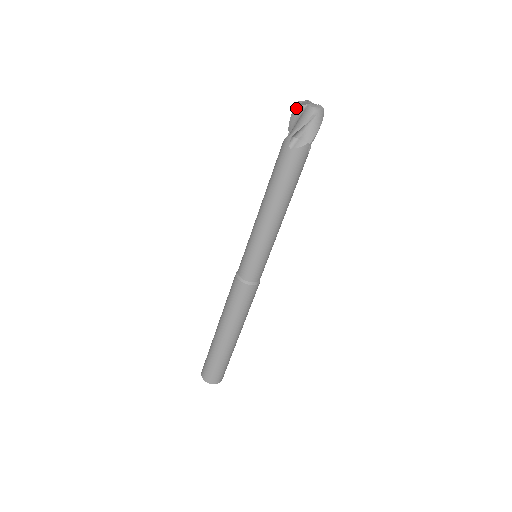
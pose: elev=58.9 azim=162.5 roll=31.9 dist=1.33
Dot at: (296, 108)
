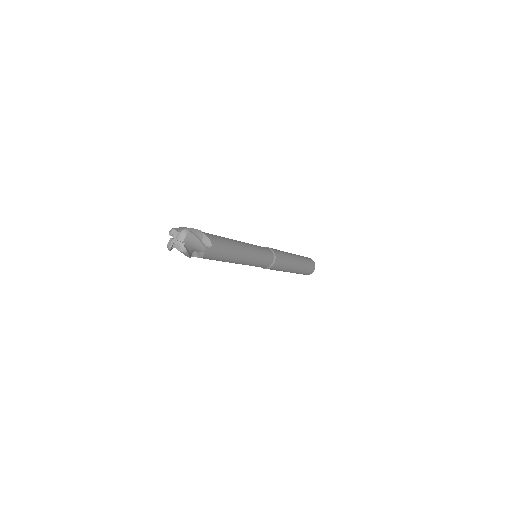
Dot at: (171, 249)
